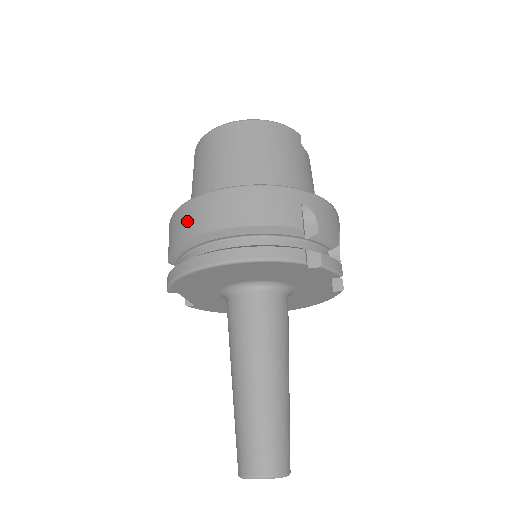
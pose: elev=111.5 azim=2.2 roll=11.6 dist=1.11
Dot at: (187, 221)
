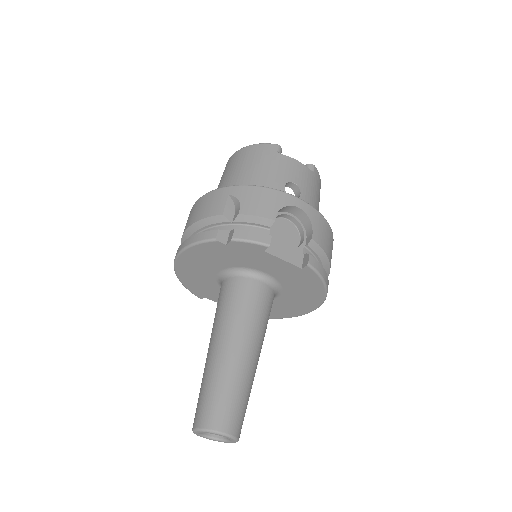
Dot at: occluded
